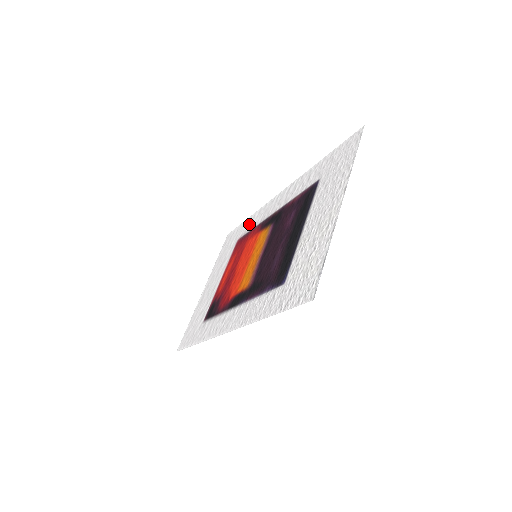
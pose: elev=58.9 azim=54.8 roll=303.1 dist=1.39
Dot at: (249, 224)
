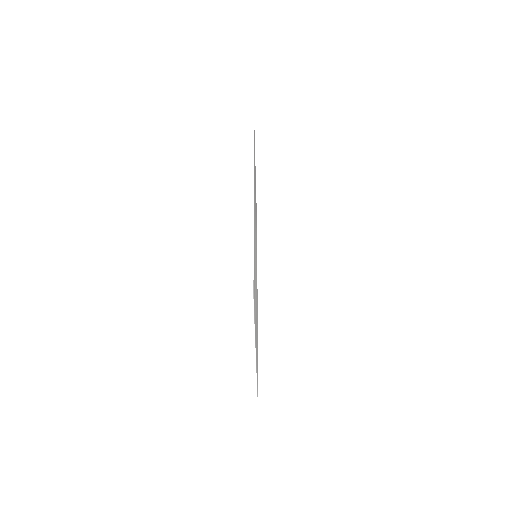
Dot at: occluded
